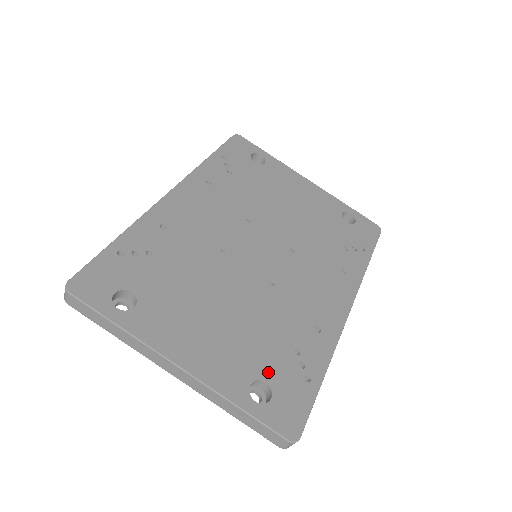
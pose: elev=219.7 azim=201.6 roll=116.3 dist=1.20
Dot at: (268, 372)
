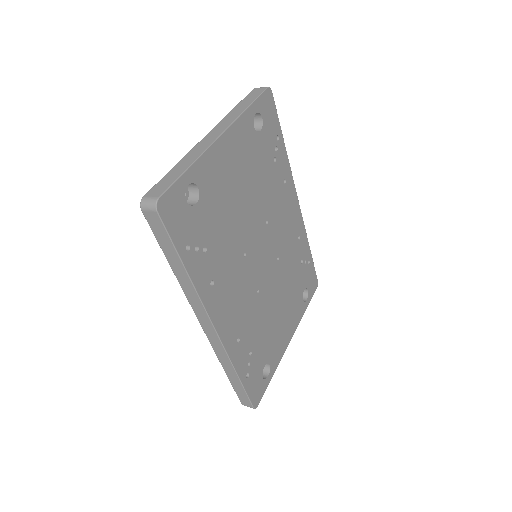
Dot at: (303, 287)
